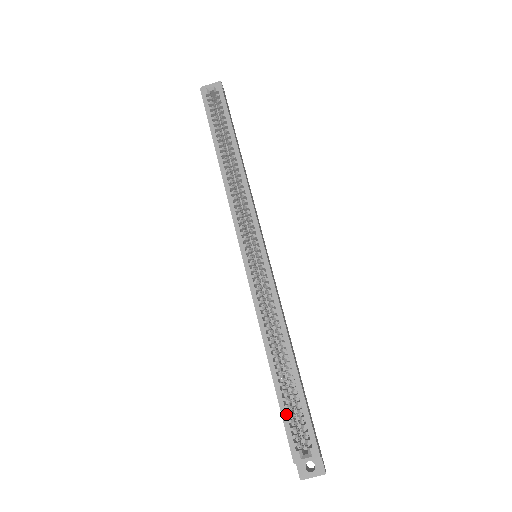
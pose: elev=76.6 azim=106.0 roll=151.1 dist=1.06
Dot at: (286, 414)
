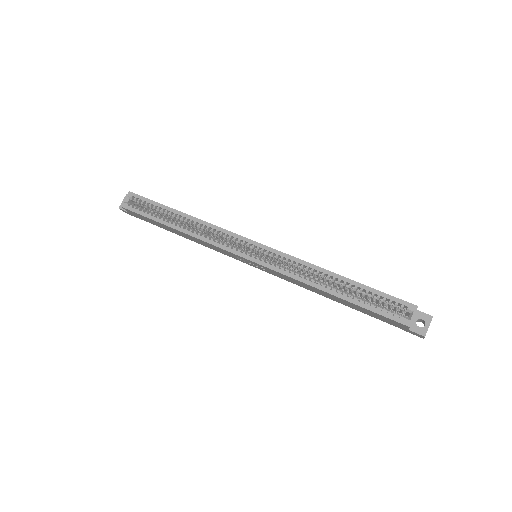
Dot at: (373, 308)
